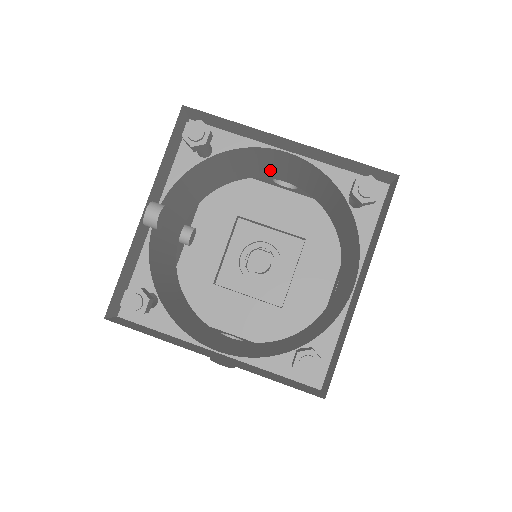
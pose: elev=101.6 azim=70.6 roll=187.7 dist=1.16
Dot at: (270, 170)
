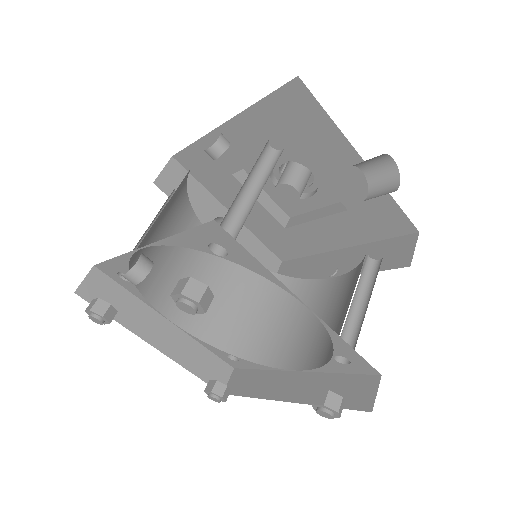
Dot at: occluded
